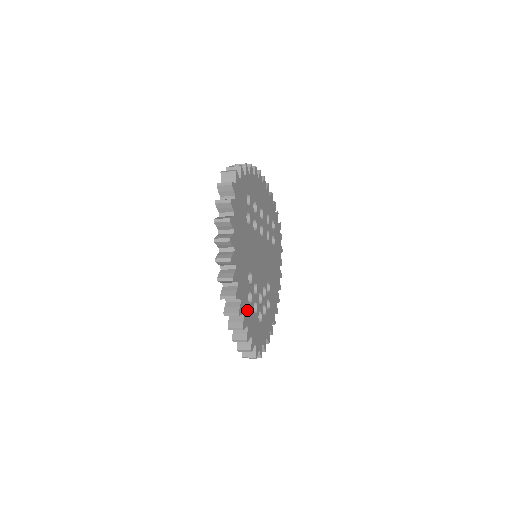
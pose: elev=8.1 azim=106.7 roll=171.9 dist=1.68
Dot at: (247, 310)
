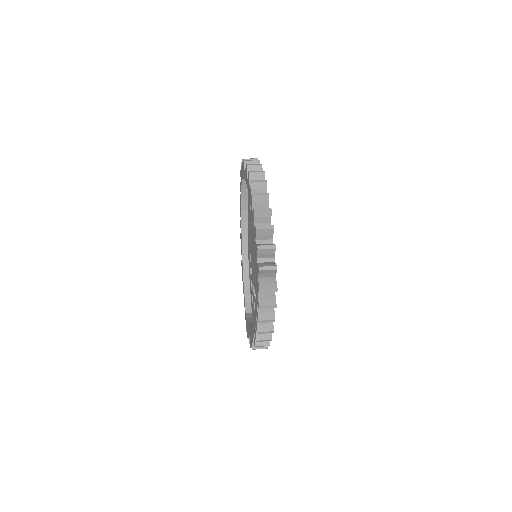
Dot at: occluded
